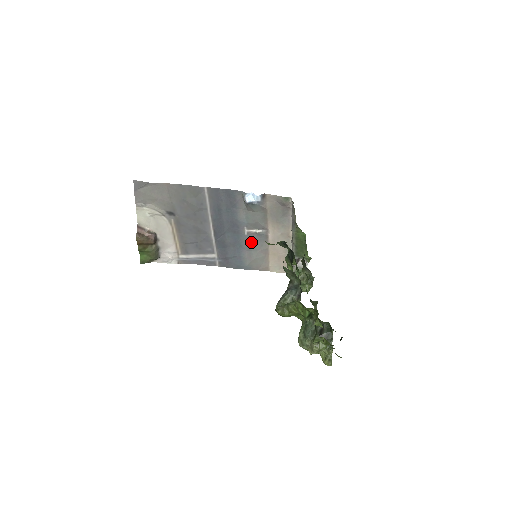
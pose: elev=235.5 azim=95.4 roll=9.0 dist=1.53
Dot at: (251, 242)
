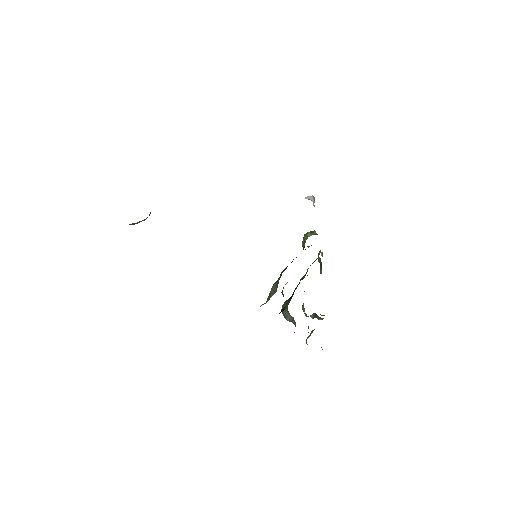
Dot at: occluded
